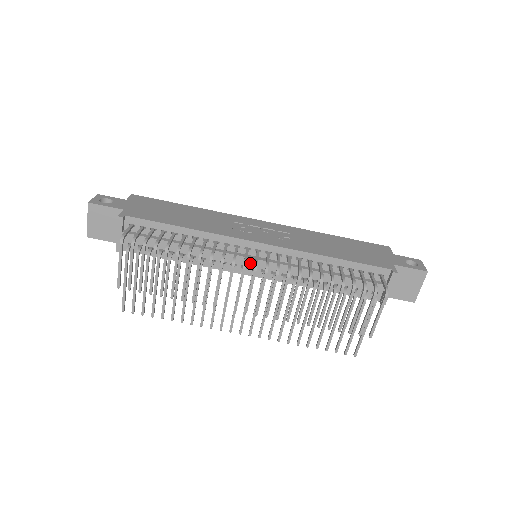
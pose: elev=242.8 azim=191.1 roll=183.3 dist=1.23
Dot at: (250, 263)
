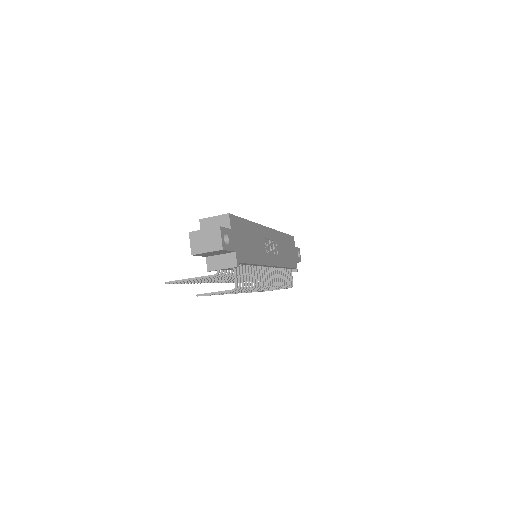
Dot at: occluded
